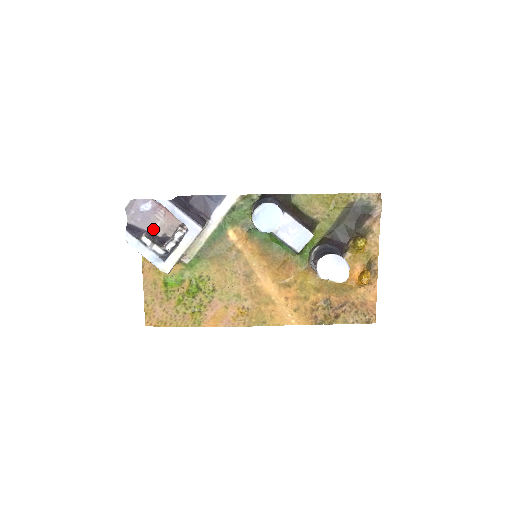
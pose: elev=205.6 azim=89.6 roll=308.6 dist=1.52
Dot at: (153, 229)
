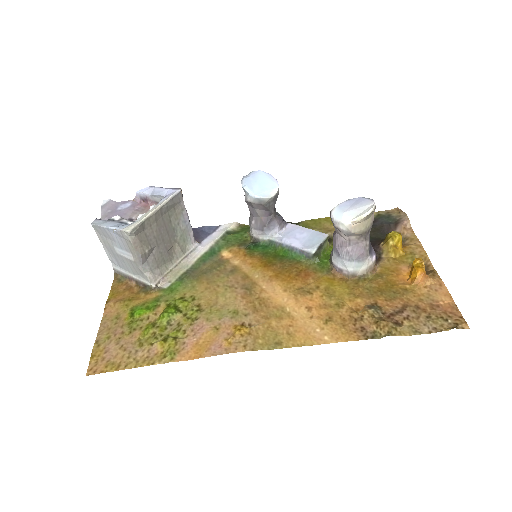
Dot at: occluded
